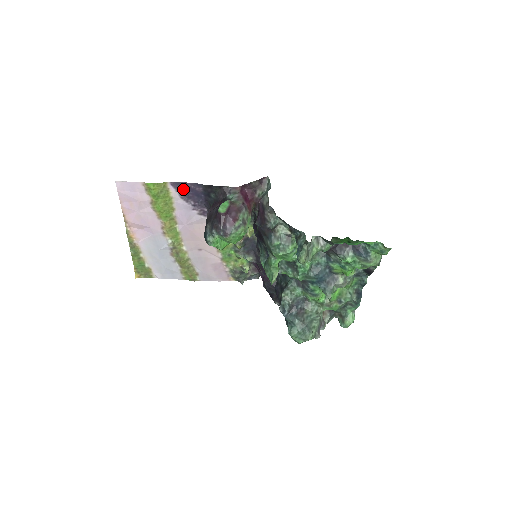
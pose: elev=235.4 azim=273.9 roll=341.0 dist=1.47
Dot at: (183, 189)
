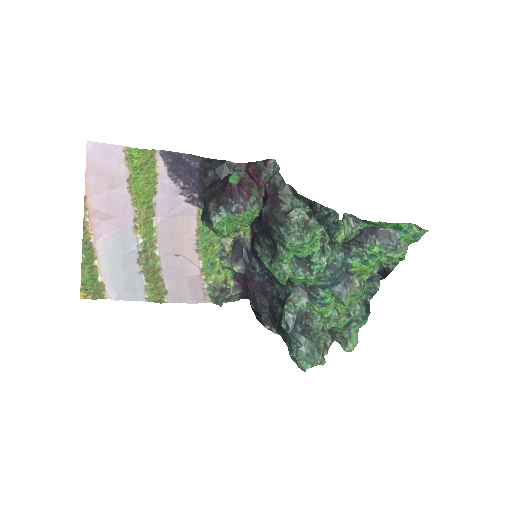
Dot at: (174, 163)
